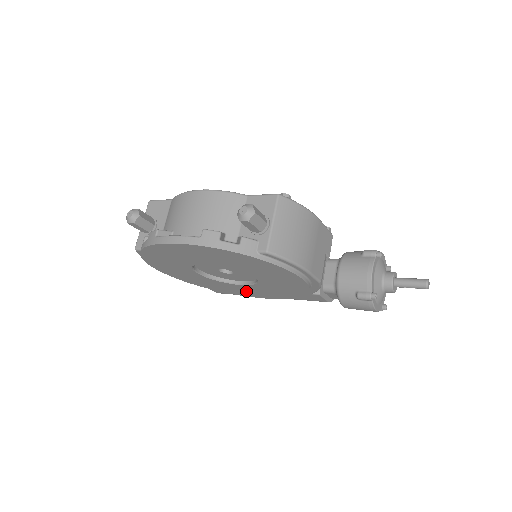
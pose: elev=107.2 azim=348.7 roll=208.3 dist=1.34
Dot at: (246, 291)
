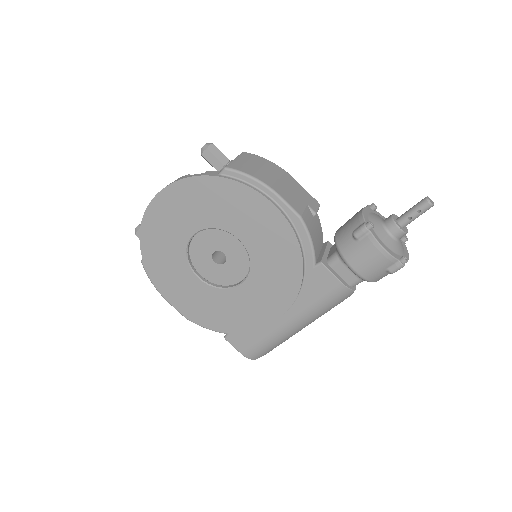
Dot at: (255, 304)
